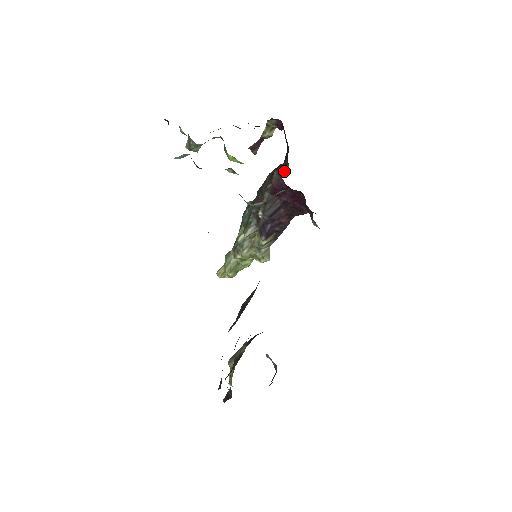
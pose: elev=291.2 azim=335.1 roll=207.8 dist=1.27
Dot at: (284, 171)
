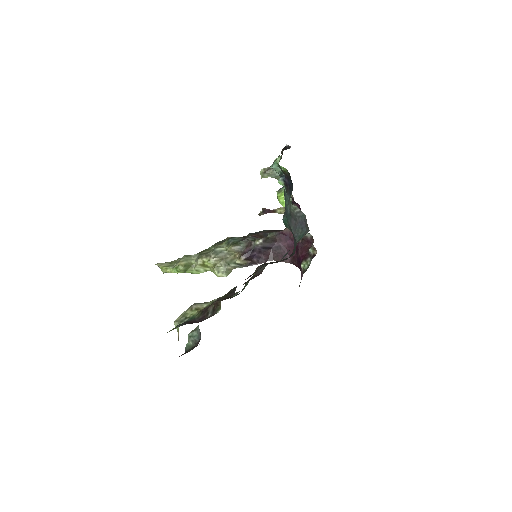
Dot at: occluded
